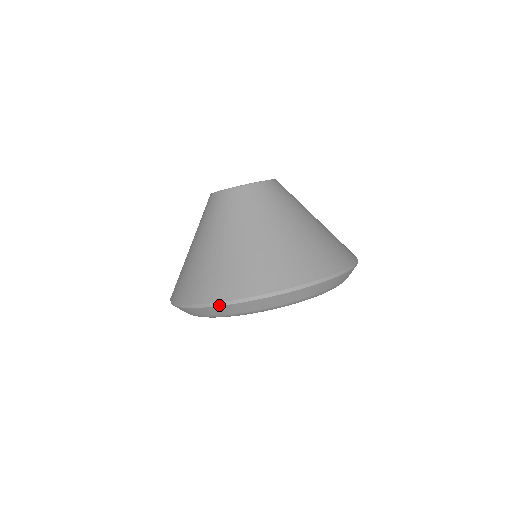
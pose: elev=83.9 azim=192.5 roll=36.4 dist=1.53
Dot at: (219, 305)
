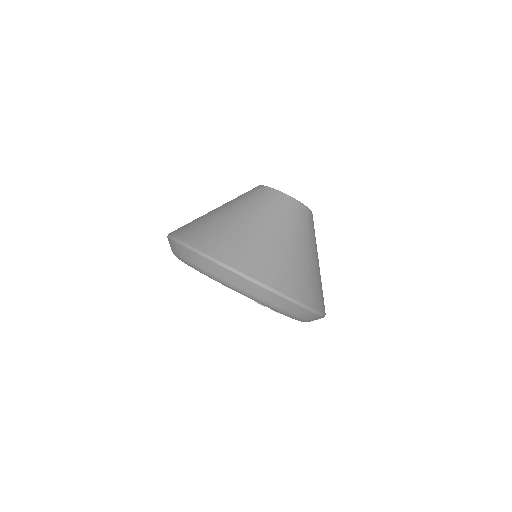
Dot at: (274, 292)
